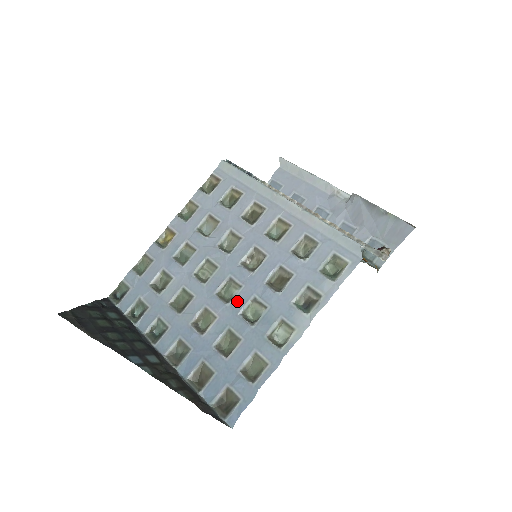
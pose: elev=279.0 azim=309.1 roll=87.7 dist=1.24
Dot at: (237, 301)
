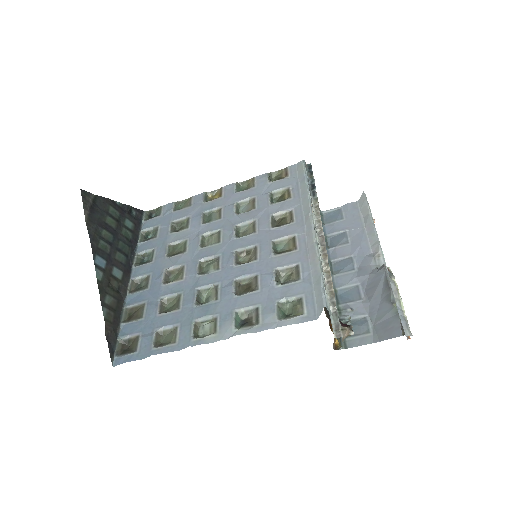
Dot at: (205, 278)
